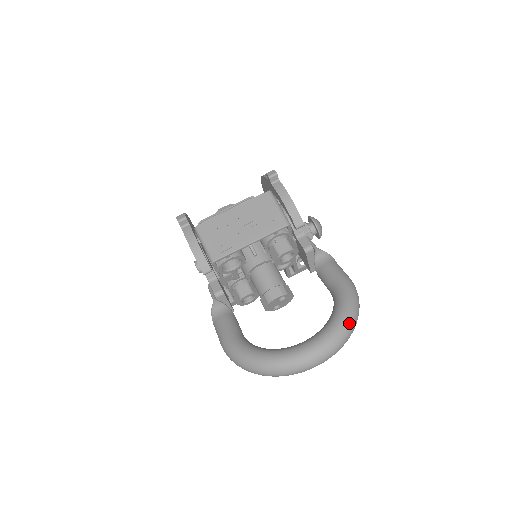
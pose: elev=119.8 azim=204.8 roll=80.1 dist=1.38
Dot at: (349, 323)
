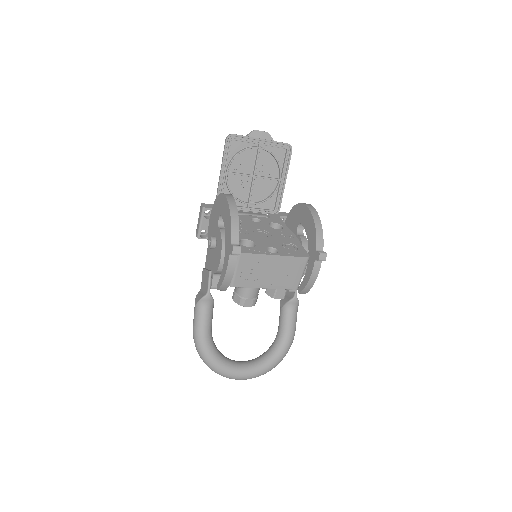
Dot at: occluded
